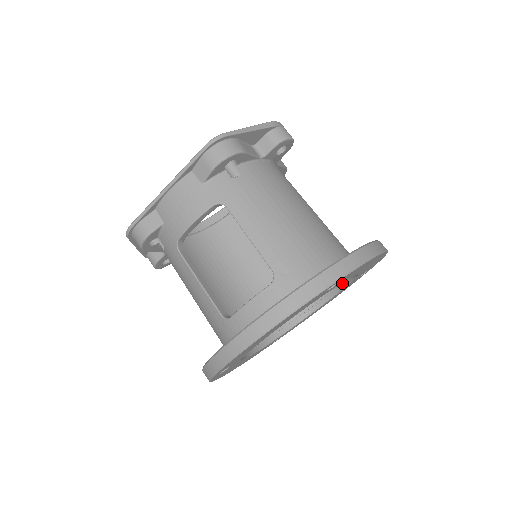
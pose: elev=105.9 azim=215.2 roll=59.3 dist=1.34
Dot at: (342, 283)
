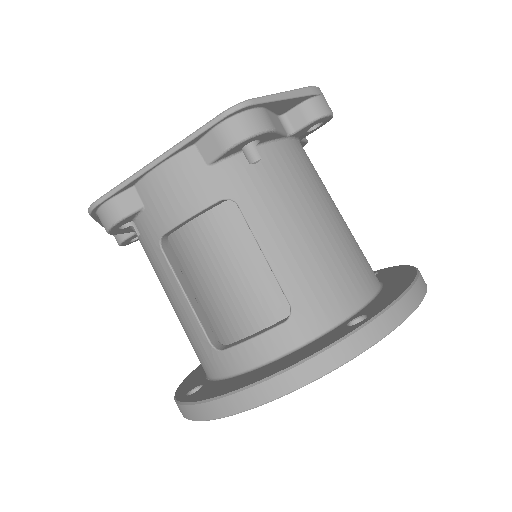
Dot at: occluded
